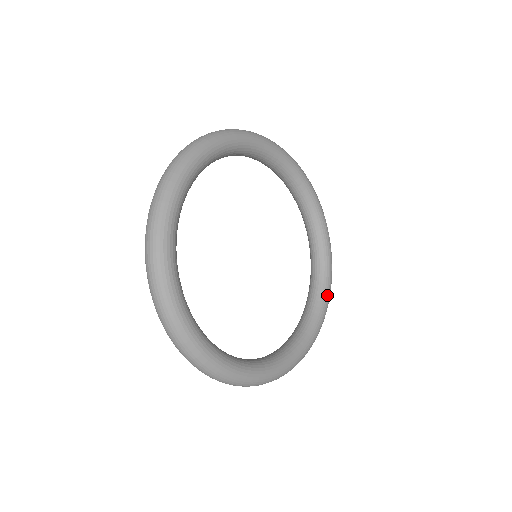
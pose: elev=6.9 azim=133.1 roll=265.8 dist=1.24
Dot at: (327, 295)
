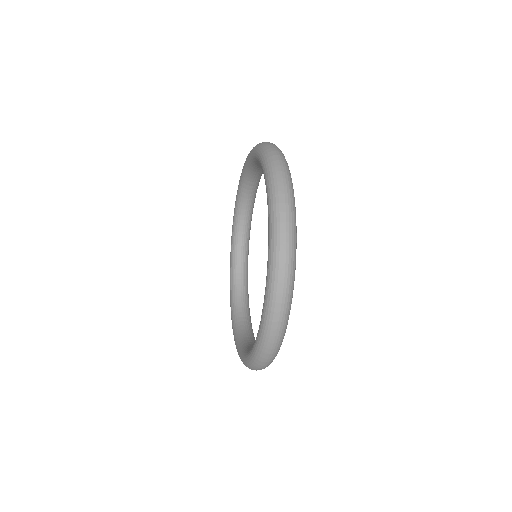
Dot at: occluded
